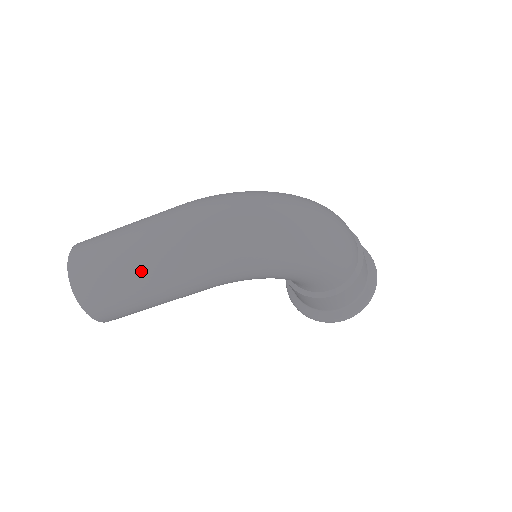
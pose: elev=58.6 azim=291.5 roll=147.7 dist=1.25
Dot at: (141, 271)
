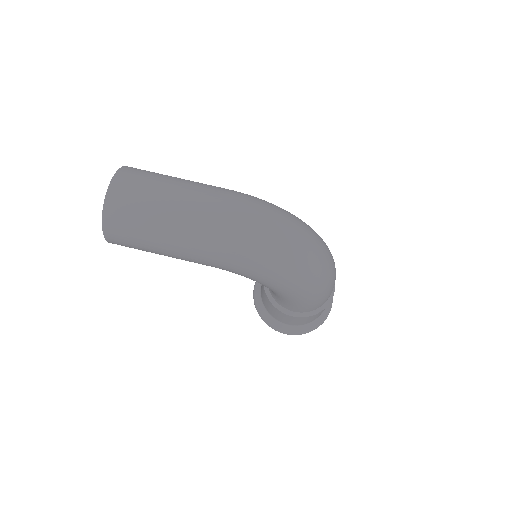
Dot at: (171, 228)
